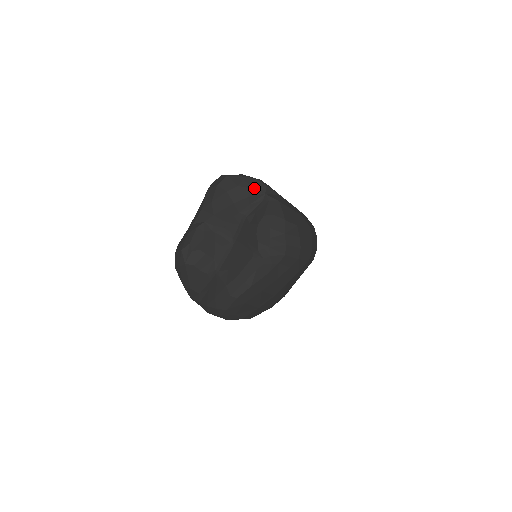
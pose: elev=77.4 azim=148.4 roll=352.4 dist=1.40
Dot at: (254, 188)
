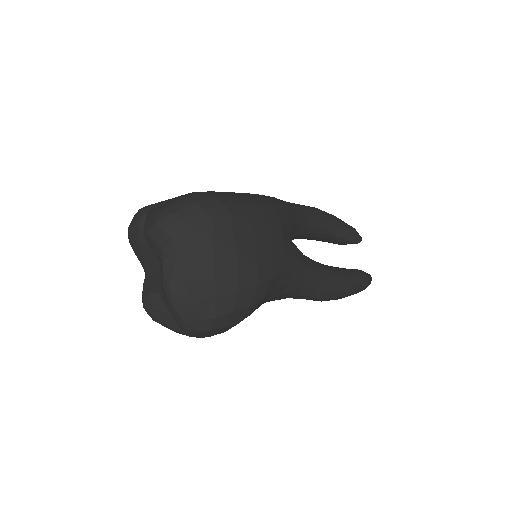
Dot at: (138, 217)
